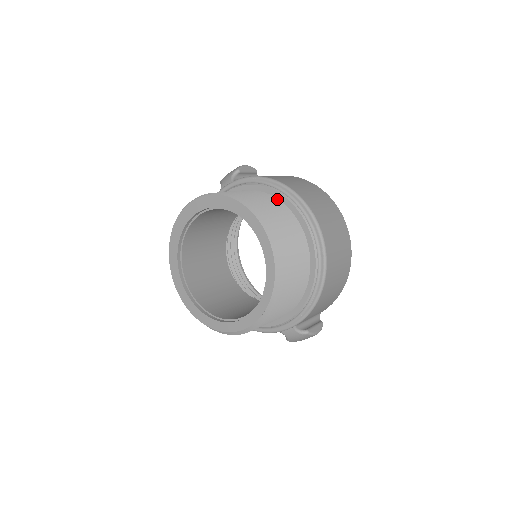
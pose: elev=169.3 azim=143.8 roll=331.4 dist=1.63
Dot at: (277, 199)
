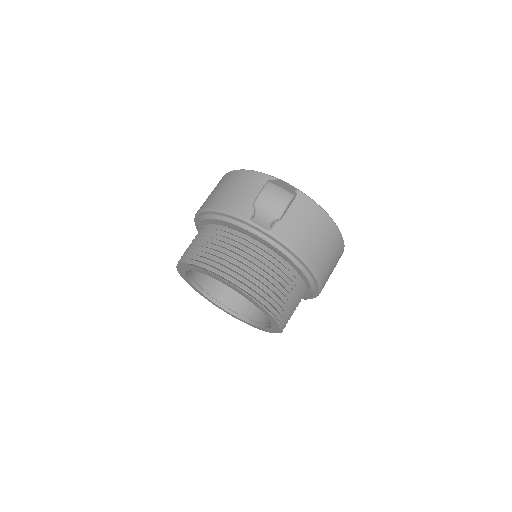
Dot at: (301, 277)
